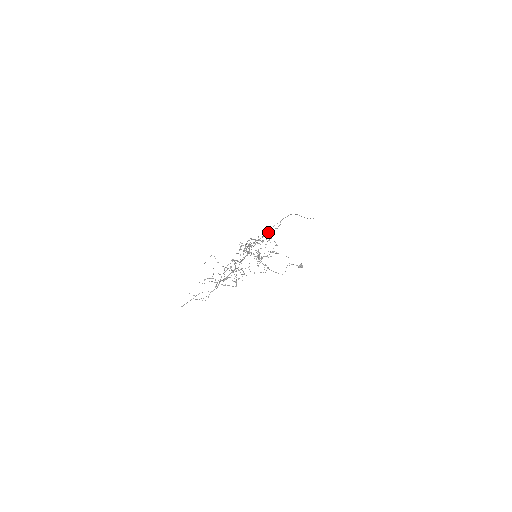
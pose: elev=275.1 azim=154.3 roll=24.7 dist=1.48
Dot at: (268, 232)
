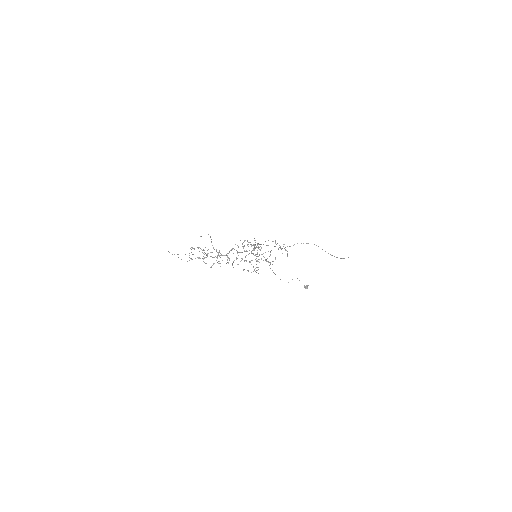
Dot at: occluded
